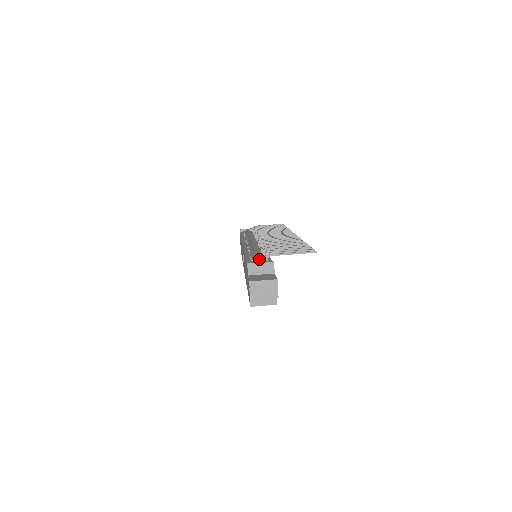
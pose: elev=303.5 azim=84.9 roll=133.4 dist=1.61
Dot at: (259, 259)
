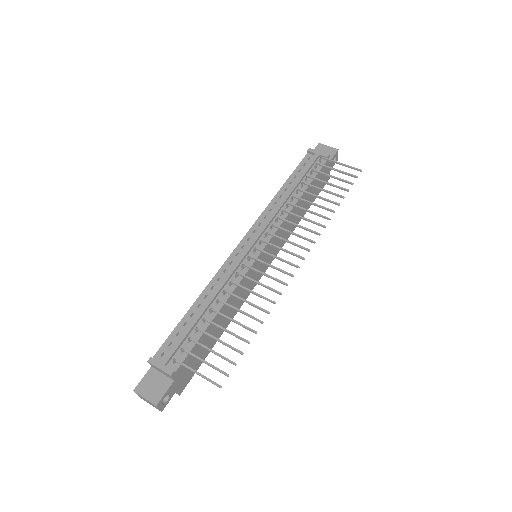
Dot at: (170, 352)
